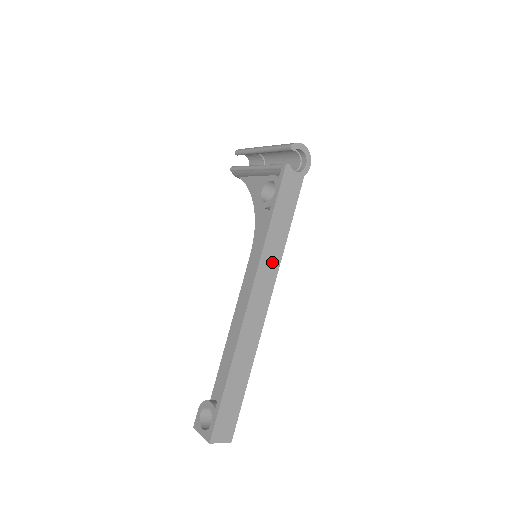
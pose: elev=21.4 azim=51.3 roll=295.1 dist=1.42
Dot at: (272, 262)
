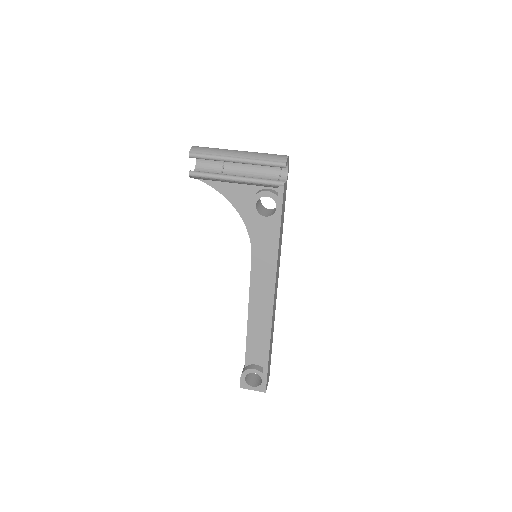
Dot at: (279, 260)
